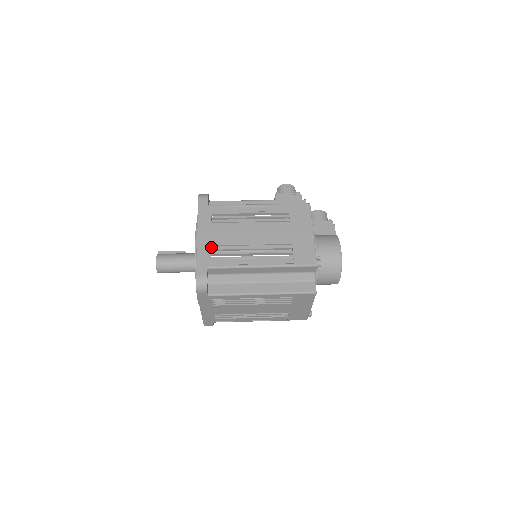
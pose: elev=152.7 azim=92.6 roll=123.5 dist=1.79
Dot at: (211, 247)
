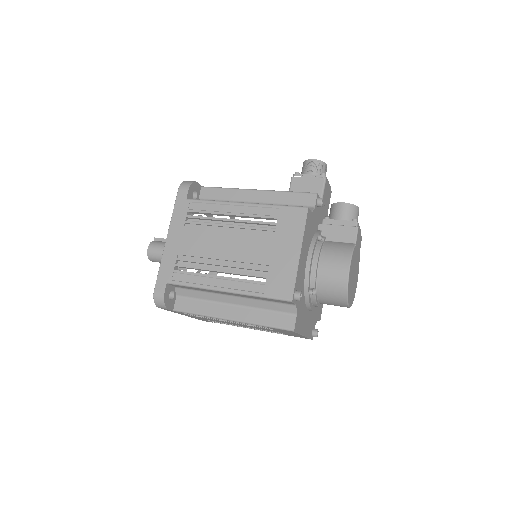
Dot at: (178, 256)
